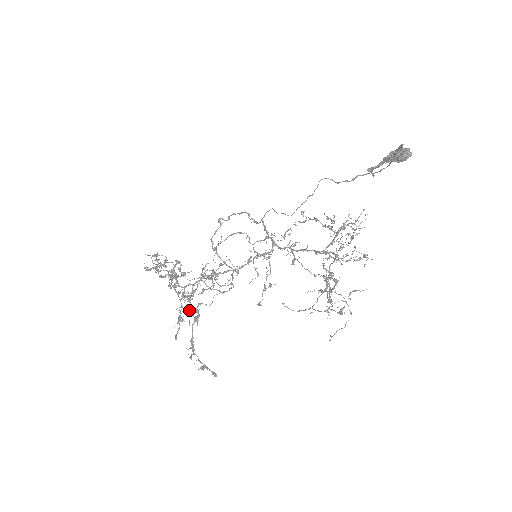
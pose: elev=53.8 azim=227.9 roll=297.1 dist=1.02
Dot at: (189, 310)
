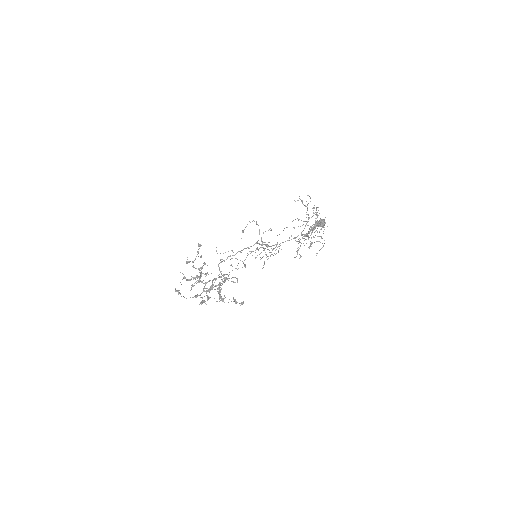
Dot at: occluded
